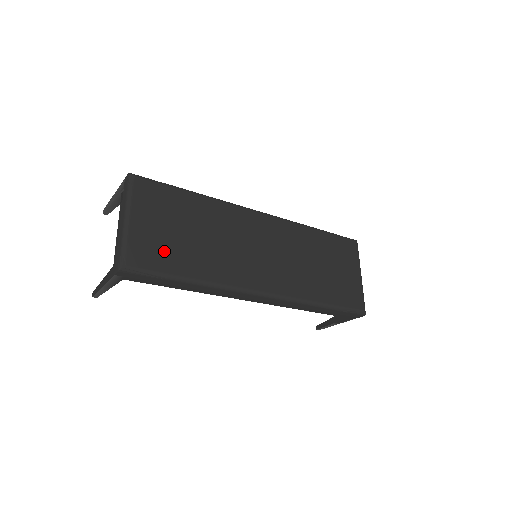
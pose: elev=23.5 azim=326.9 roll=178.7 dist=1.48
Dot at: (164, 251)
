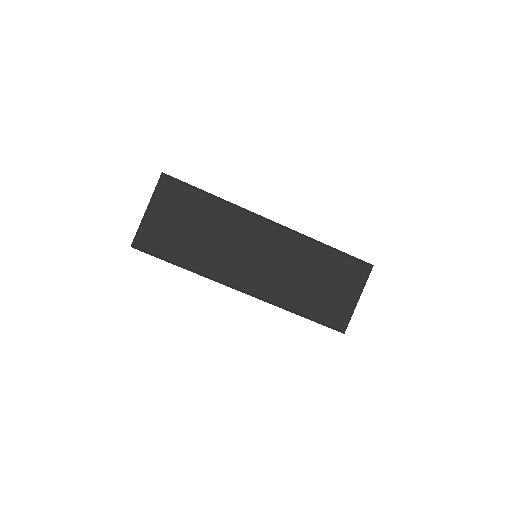
Dot at: (168, 240)
